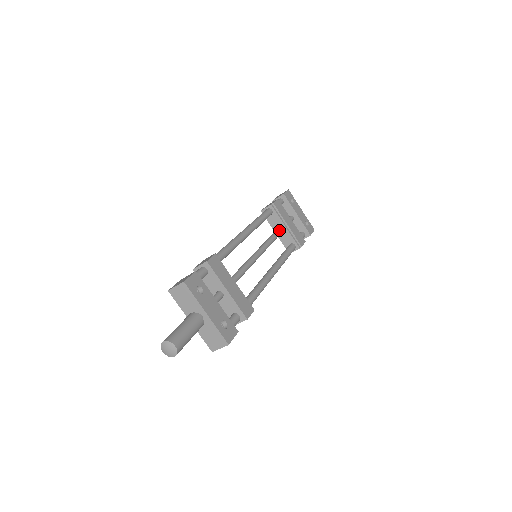
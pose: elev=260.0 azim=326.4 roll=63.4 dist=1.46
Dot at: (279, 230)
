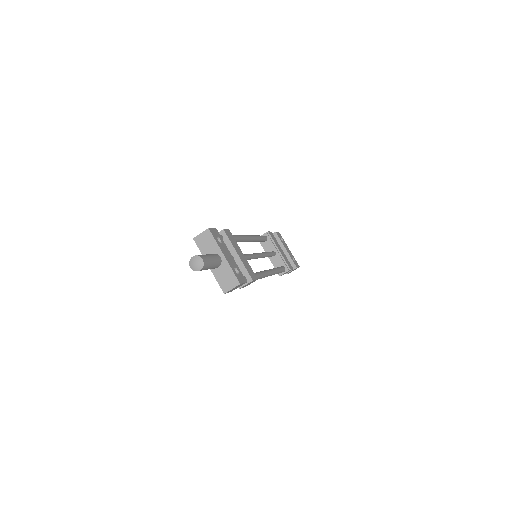
Dot at: (272, 252)
